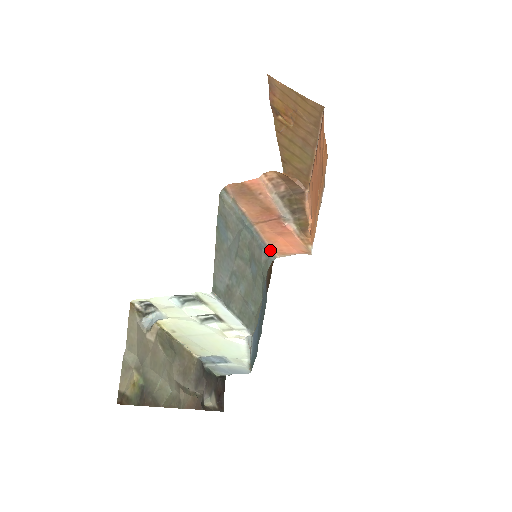
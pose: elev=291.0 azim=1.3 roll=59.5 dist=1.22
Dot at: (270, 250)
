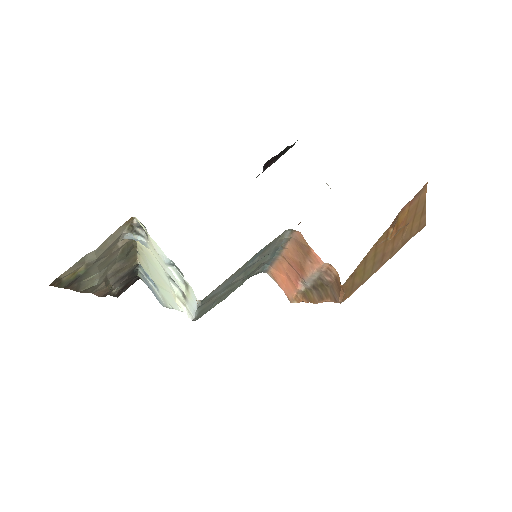
Dot at: (270, 268)
